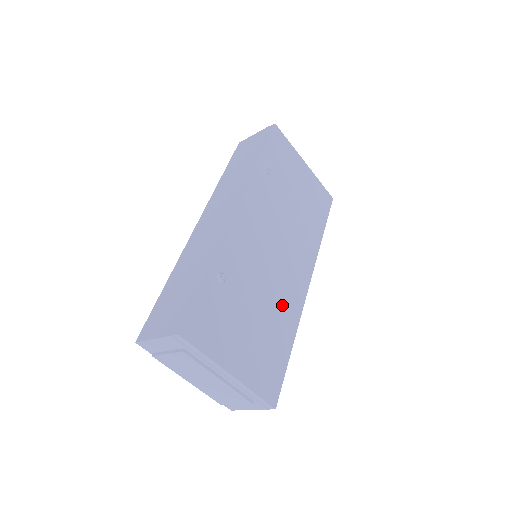
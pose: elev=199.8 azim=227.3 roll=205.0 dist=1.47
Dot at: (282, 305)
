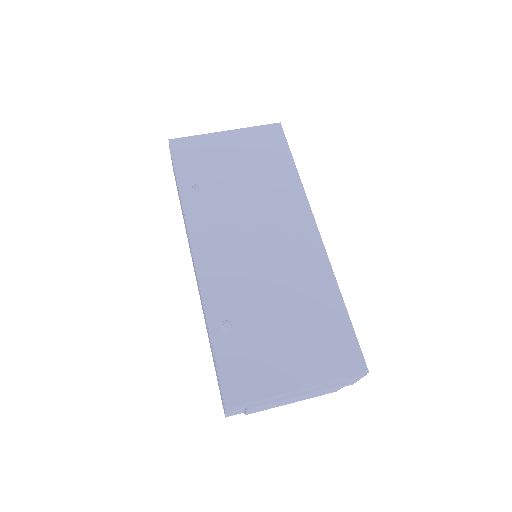
Dot at: (303, 280)
